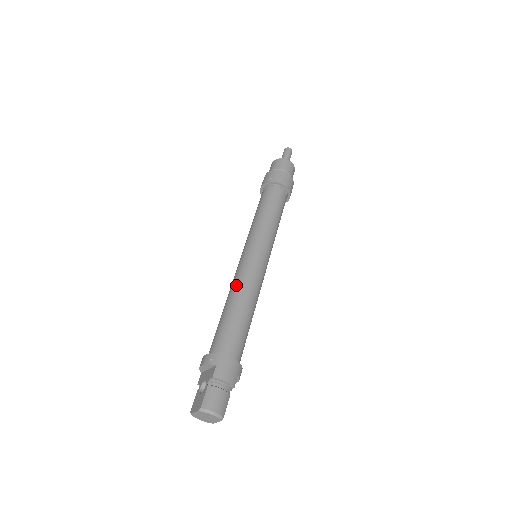
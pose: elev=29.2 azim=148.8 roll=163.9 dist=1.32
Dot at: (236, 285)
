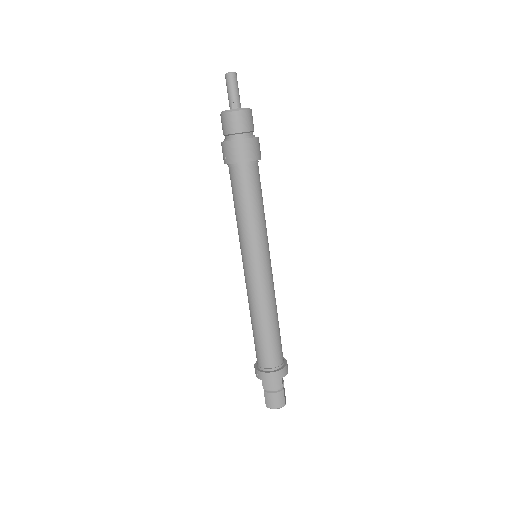
Dot at: (249, 304)
